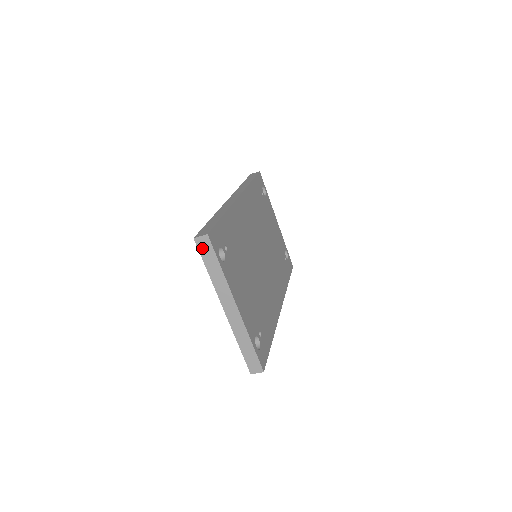
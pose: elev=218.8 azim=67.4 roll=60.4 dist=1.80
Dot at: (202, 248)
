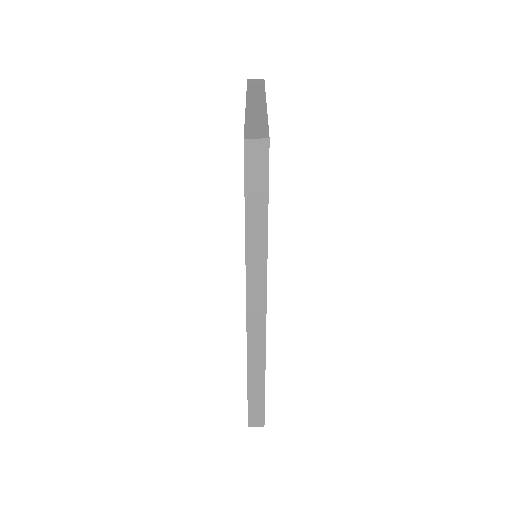
Dot at: occluded
